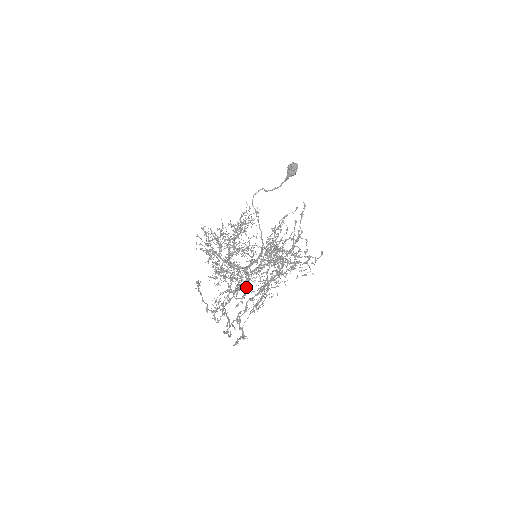
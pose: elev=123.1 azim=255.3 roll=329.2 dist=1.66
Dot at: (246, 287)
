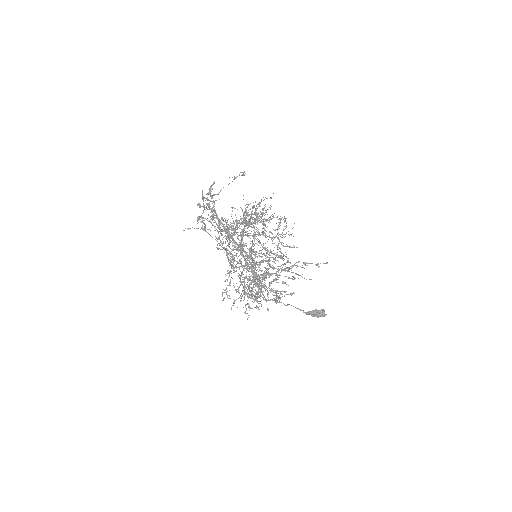
Dot at: occluded
